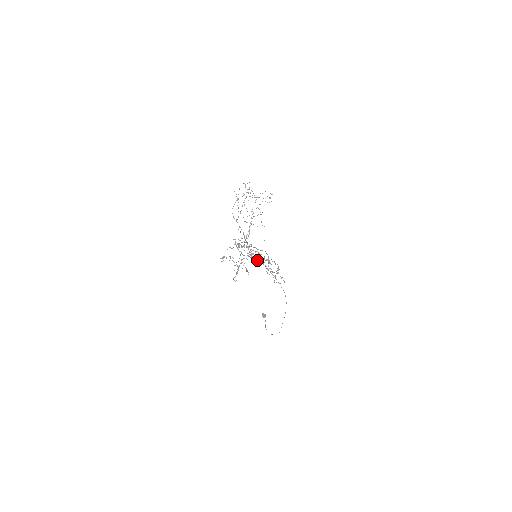
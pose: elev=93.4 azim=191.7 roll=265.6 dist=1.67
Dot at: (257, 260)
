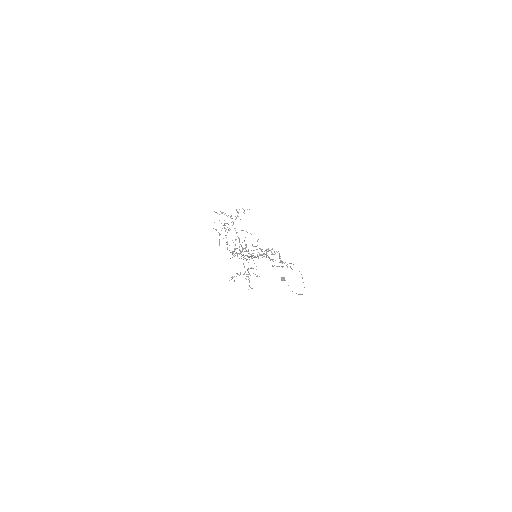
Dot at: occluded
